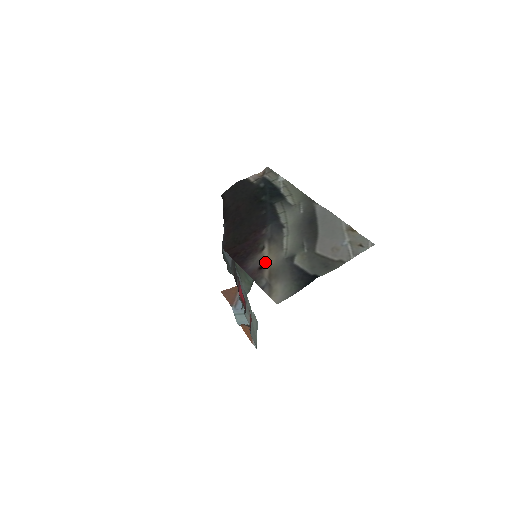
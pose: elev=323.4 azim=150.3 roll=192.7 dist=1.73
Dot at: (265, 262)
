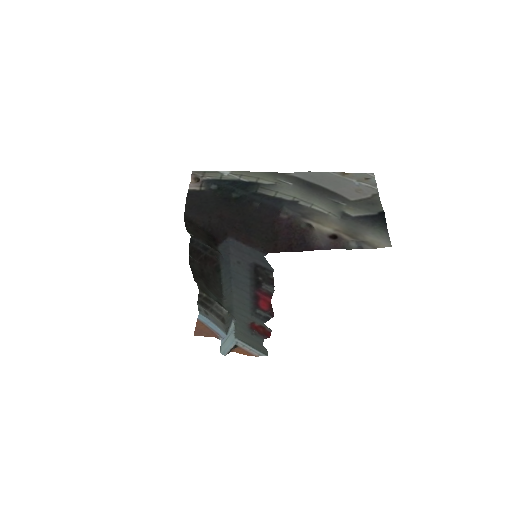
Dot at: (329, 232)
